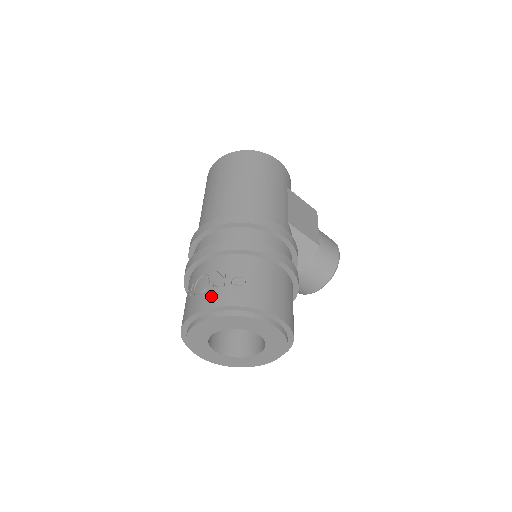
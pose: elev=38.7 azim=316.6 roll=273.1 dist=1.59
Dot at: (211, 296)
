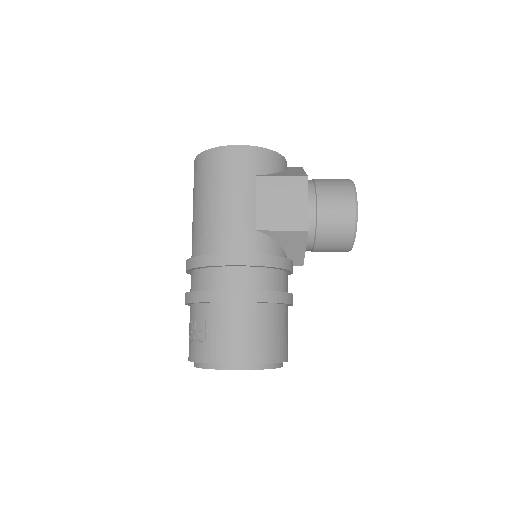
Dot at: (190, 349)
